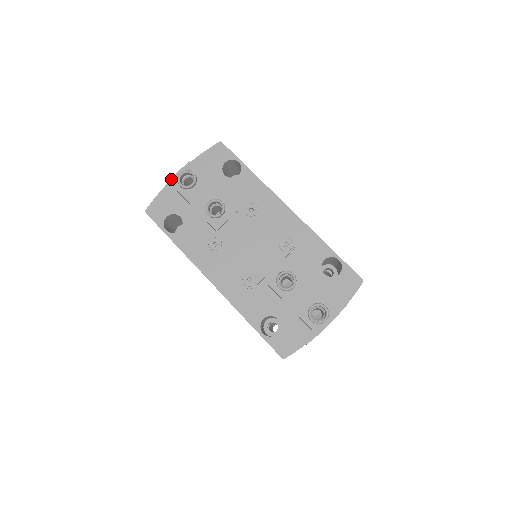
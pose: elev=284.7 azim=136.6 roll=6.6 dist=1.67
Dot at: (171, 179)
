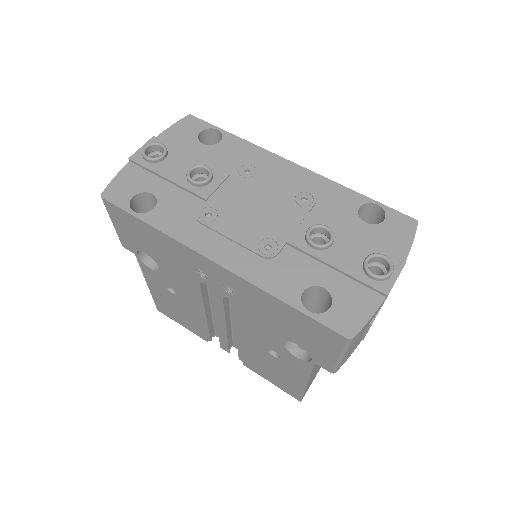
Dot at: (132, 156)
